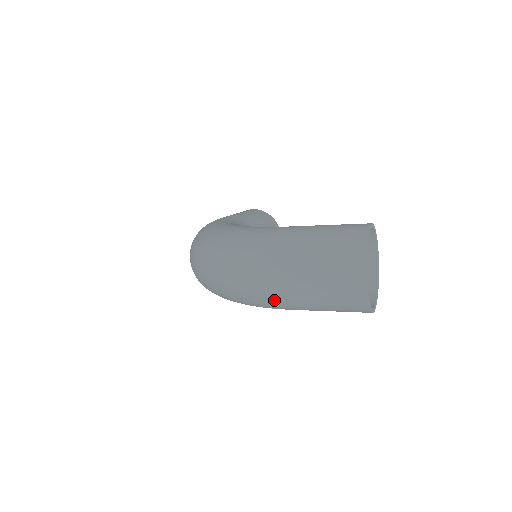
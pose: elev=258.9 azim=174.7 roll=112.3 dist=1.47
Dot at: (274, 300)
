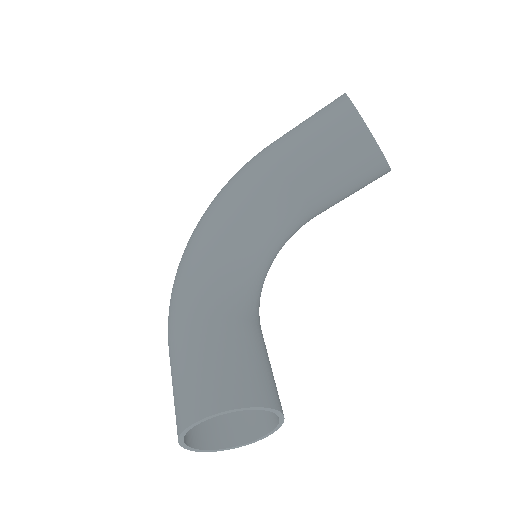
Dot at: occluded
